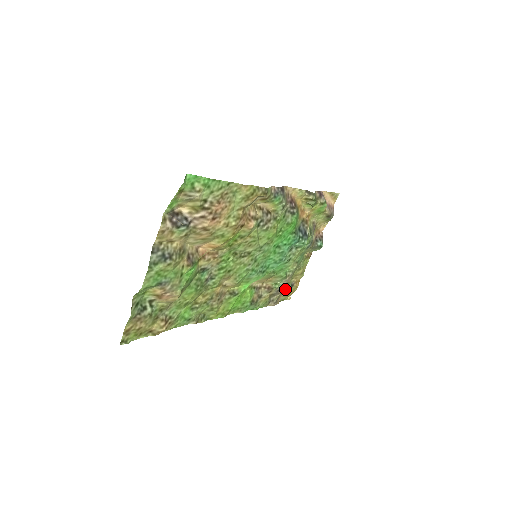
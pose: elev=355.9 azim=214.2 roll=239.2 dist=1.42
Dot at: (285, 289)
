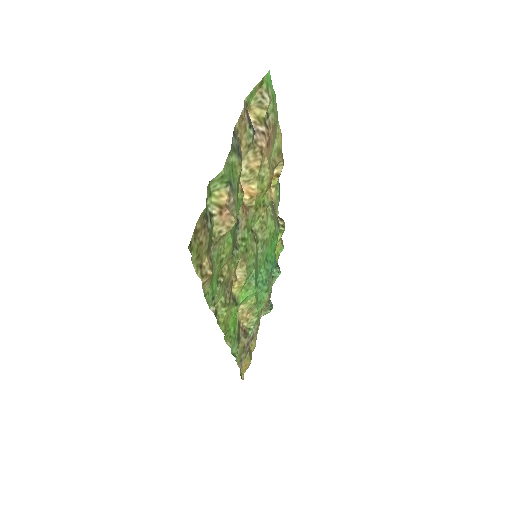
Dot at: (247, 353)
